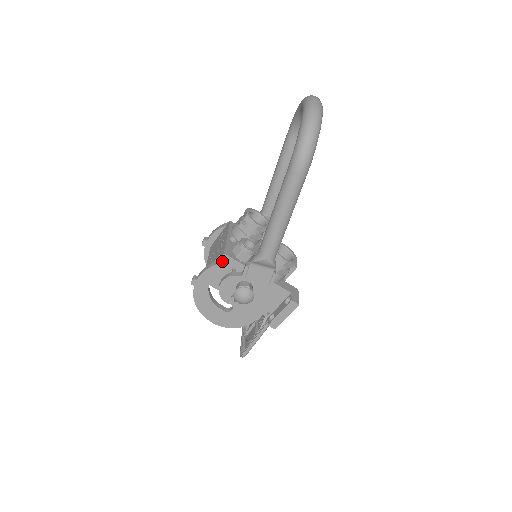
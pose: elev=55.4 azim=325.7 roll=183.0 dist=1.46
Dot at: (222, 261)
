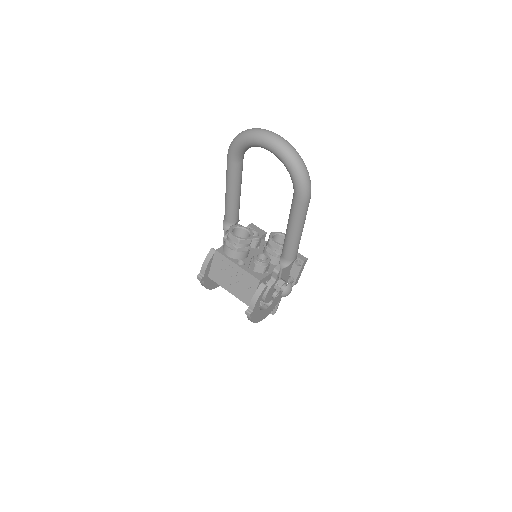
Dot at: (264, 286)
